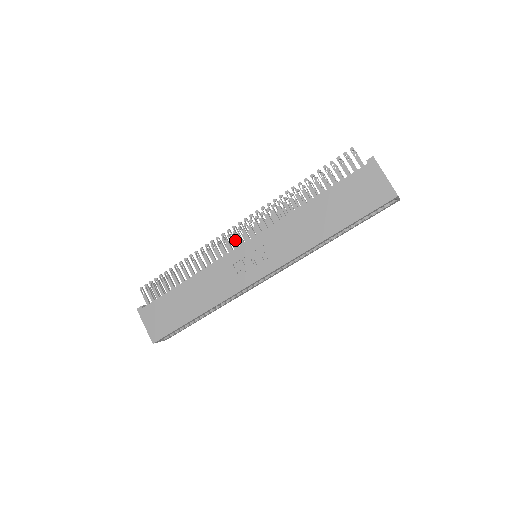
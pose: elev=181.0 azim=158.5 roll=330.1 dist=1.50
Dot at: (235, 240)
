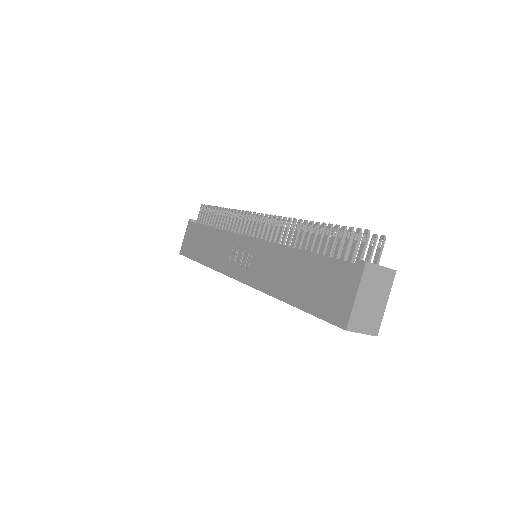
Dot at: (251, 227)
